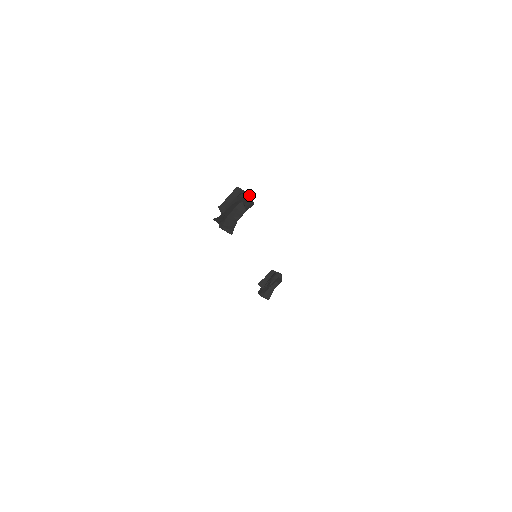
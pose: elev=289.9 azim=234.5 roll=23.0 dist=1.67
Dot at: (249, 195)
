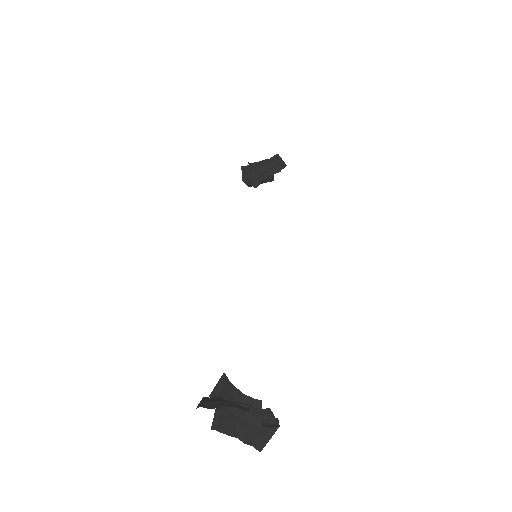
Dot at: (278, 424)
